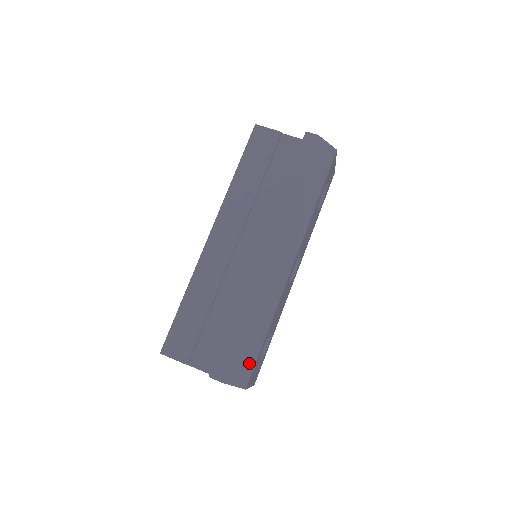
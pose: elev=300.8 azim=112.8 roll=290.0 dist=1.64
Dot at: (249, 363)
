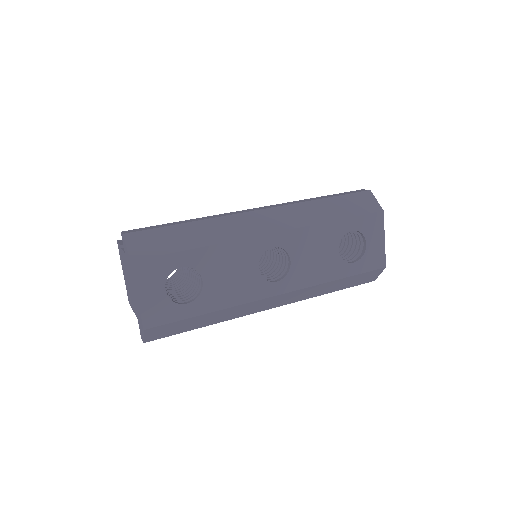
Dot at: (158, 249)
